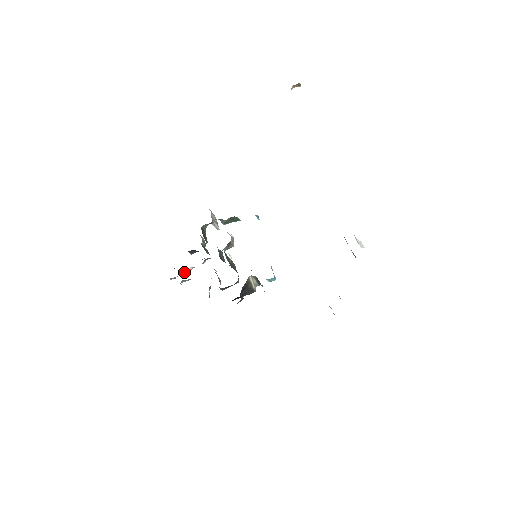
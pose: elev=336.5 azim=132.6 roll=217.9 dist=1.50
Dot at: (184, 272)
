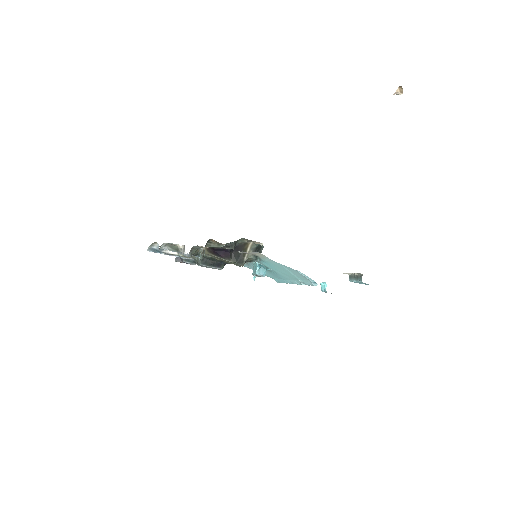
Dot at: (166, 251)
